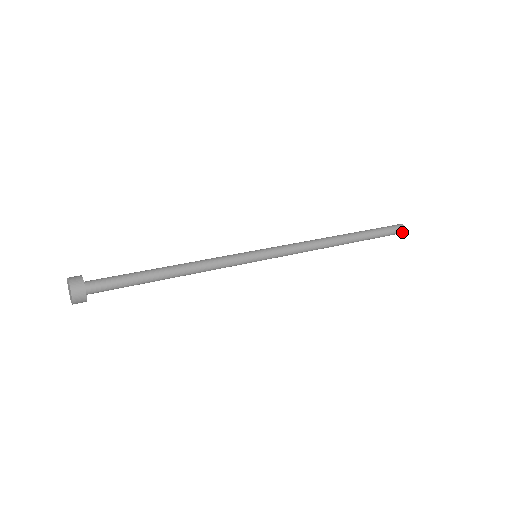
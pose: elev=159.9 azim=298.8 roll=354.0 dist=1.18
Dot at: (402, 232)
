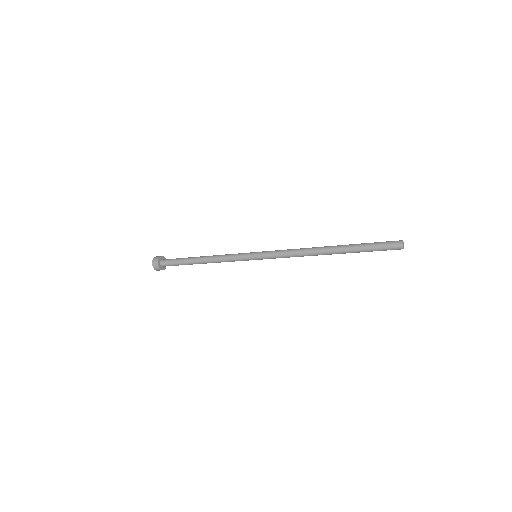
Dot at: (401, 247)
